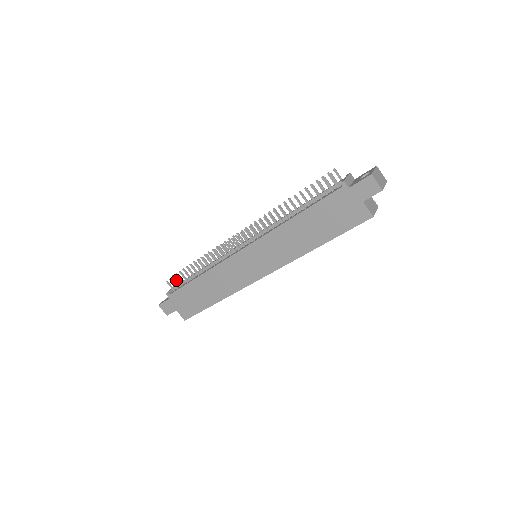
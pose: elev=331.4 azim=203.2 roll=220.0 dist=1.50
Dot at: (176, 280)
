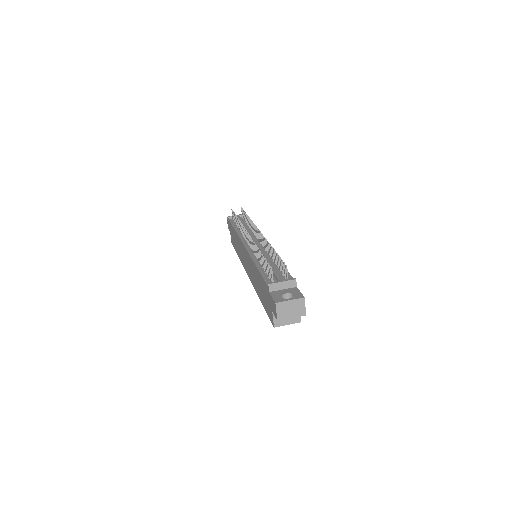
Dot at: (233, 215)
